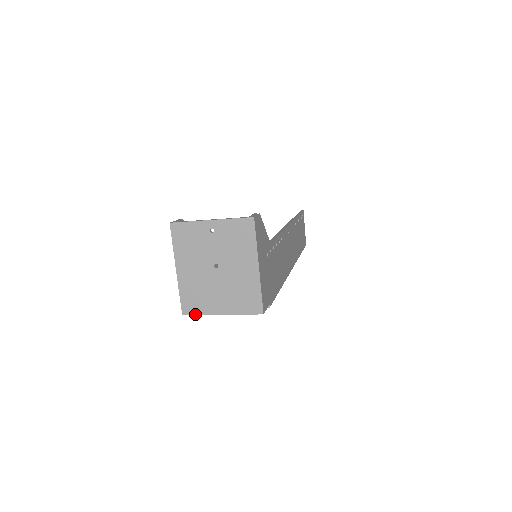
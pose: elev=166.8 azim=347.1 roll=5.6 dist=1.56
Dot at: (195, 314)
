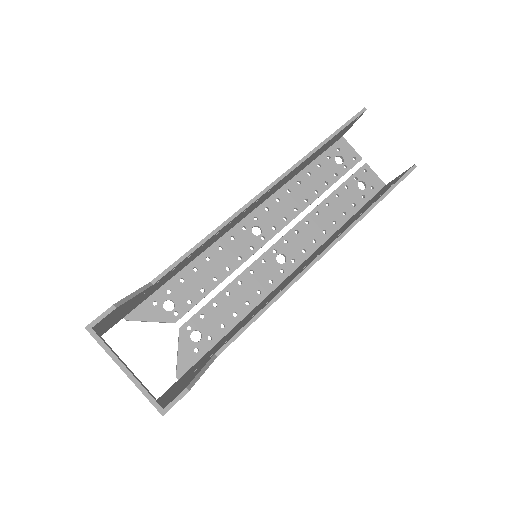
Dot at: occluded
